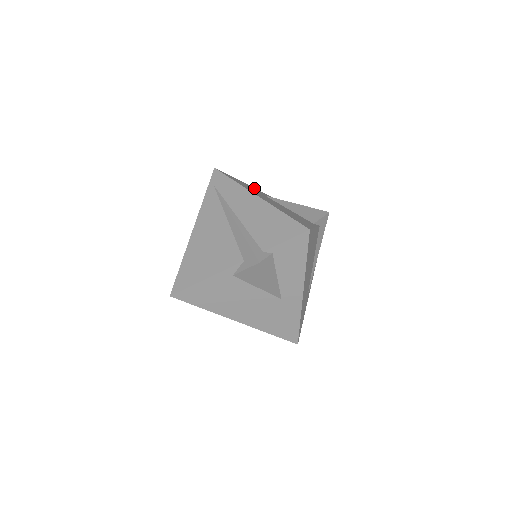
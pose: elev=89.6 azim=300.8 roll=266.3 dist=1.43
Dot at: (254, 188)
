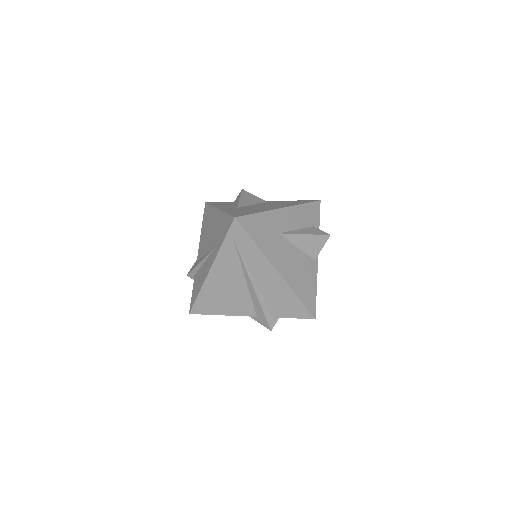
Dot at: (268, 216)
